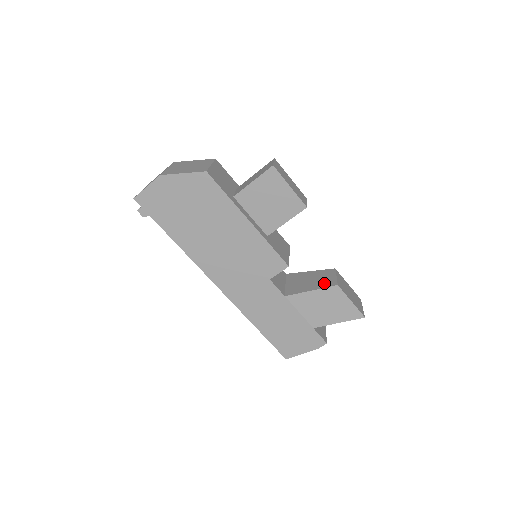
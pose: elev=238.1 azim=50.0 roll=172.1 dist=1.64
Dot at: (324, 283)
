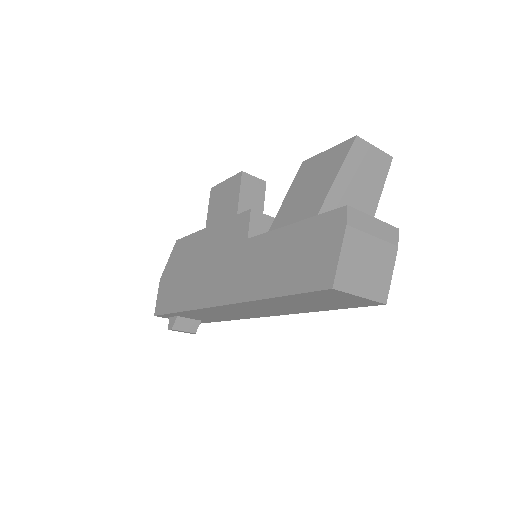
Dot at: occluded
